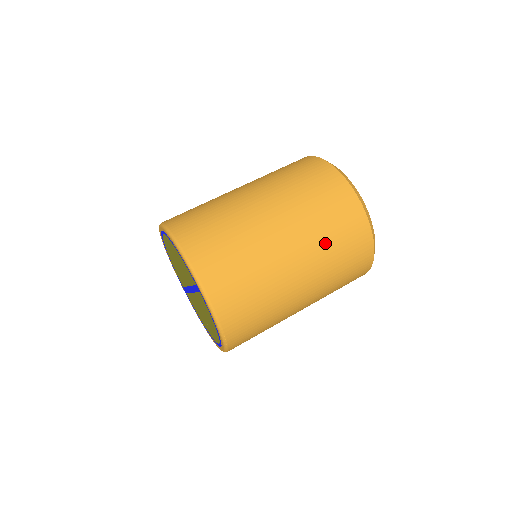
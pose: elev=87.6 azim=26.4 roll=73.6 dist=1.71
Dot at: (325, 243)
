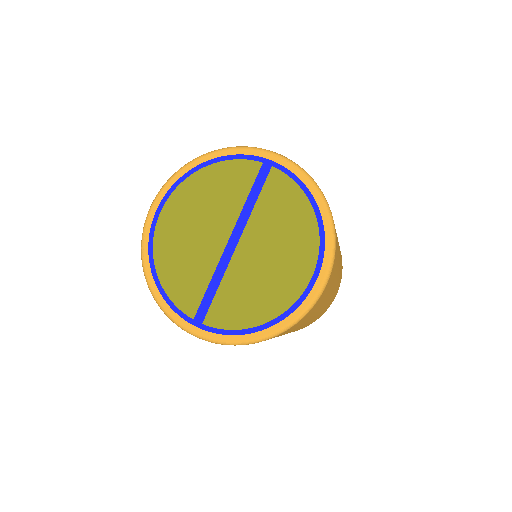
Dot at: occluded
